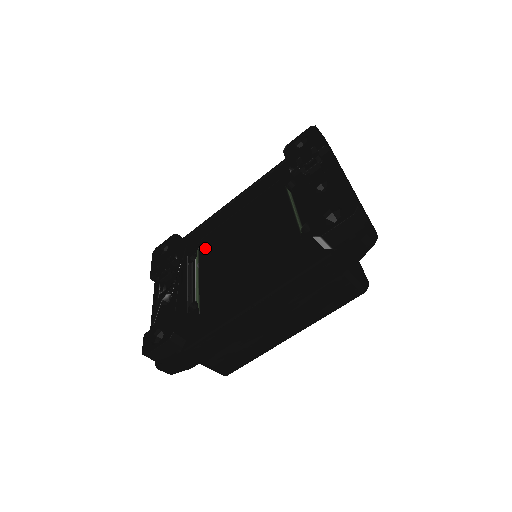
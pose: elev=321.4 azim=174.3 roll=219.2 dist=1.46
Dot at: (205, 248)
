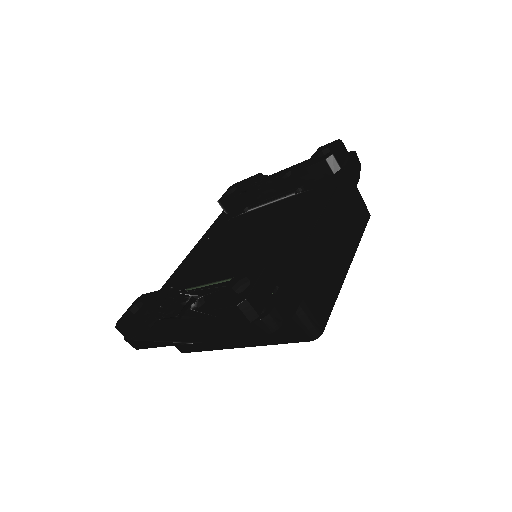
Dot at: (192, 281)
